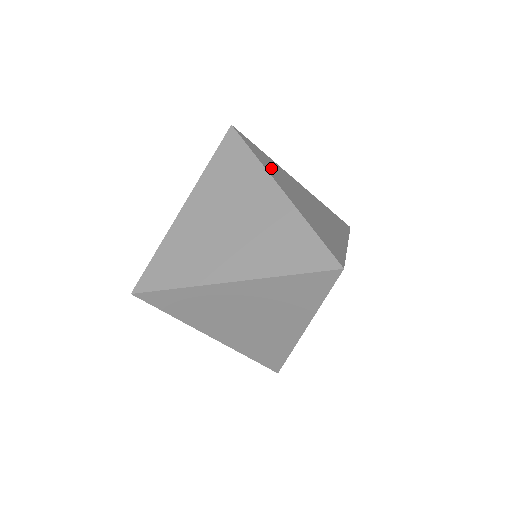
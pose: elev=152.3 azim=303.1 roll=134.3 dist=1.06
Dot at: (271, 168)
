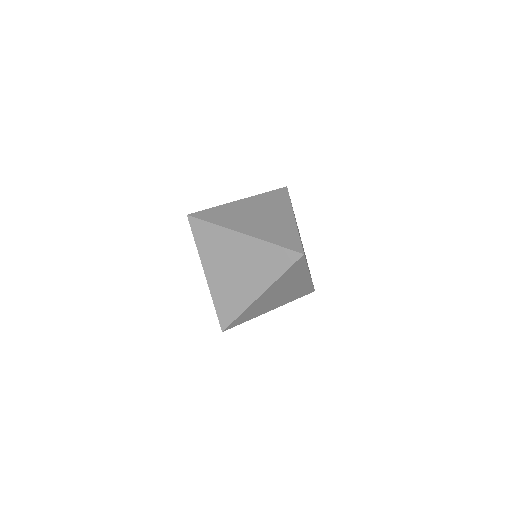
Dot at: (226, 220)
